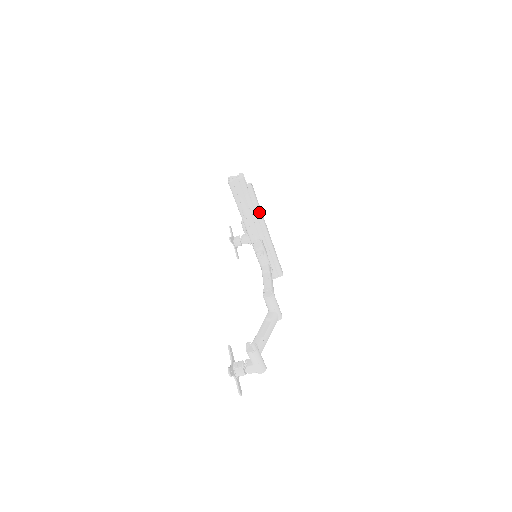
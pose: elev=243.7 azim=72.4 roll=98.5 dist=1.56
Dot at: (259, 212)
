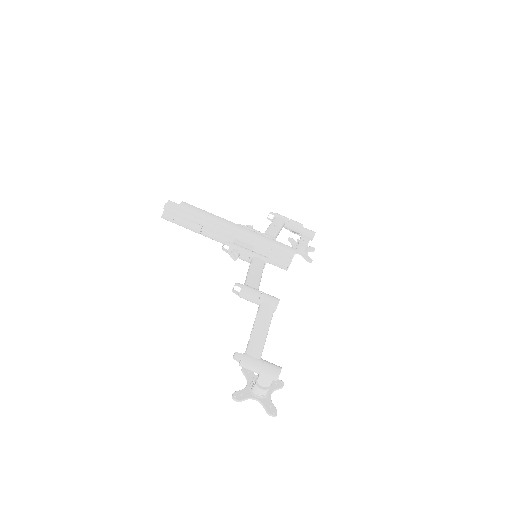
Dot at: (207, 219)
